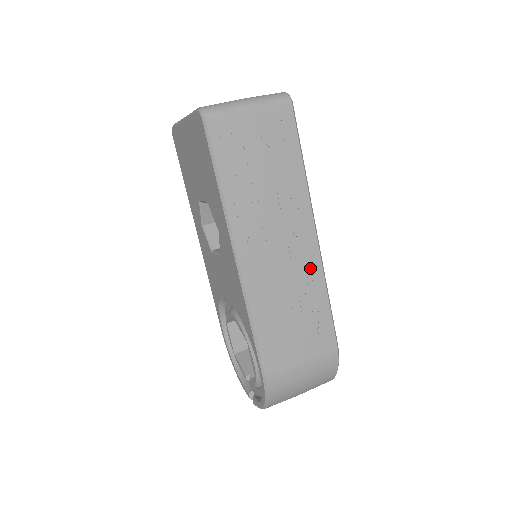
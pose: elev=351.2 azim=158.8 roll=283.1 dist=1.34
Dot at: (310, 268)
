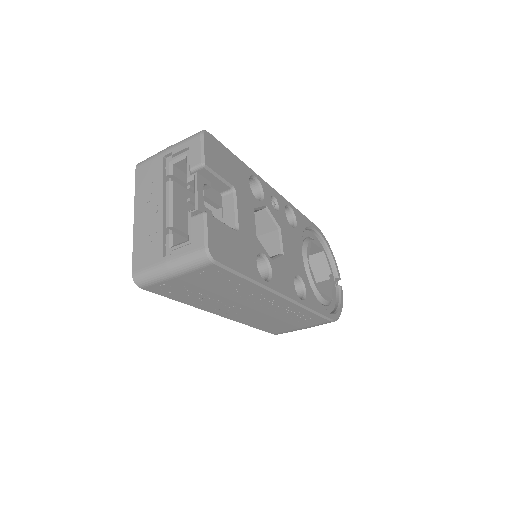
Dot at: (287, 308)
